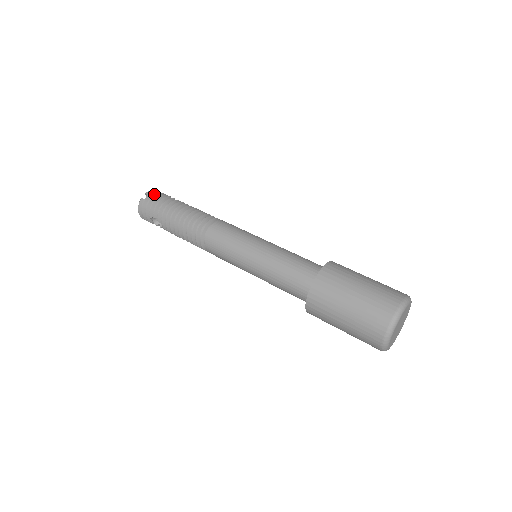
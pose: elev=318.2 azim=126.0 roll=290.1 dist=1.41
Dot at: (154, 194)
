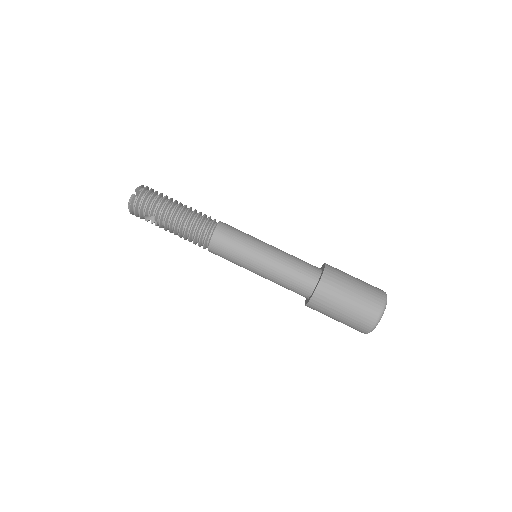
Dot at: (147, 191)
